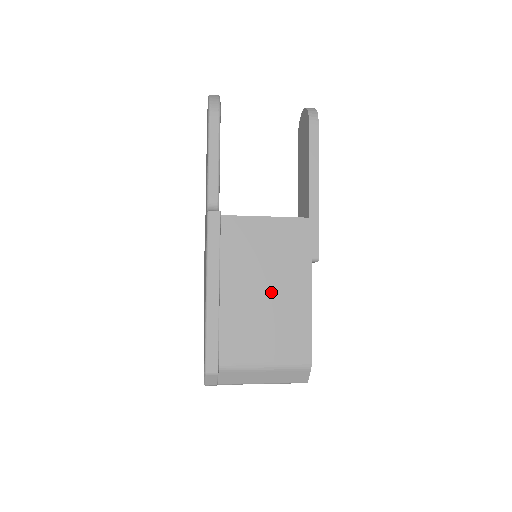
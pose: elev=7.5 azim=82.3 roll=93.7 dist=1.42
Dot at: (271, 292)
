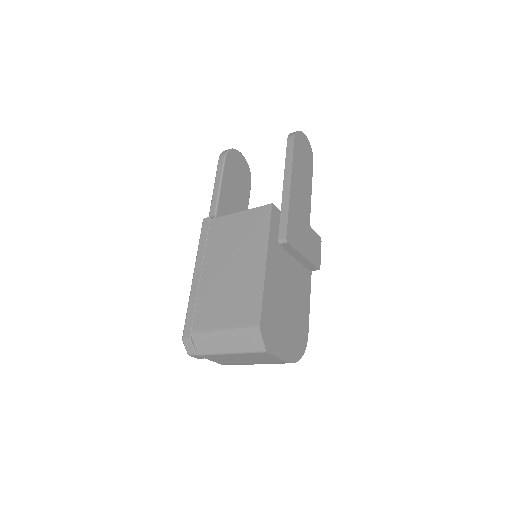
Dot at: (235, 268)
